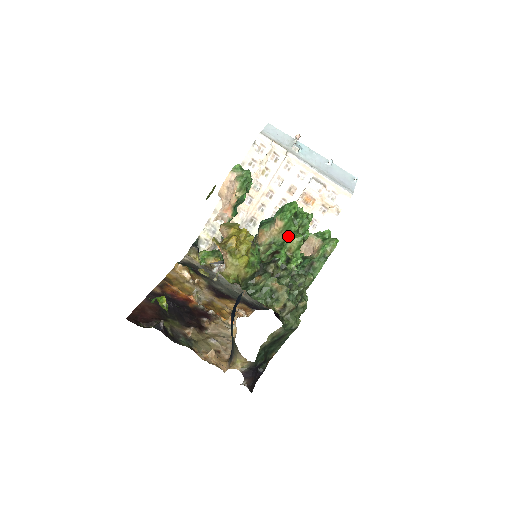
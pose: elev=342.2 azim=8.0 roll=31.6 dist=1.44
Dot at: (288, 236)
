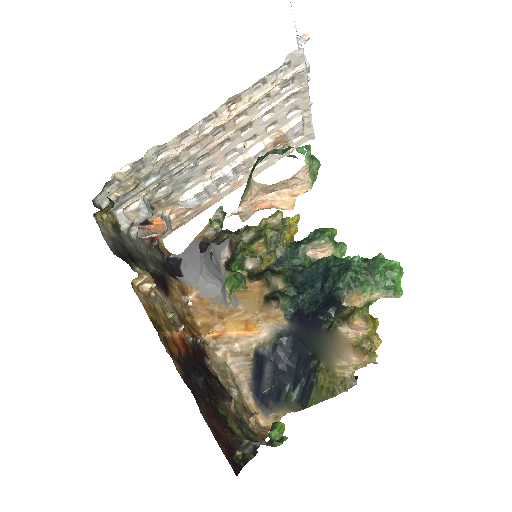
Dot at: occluded
